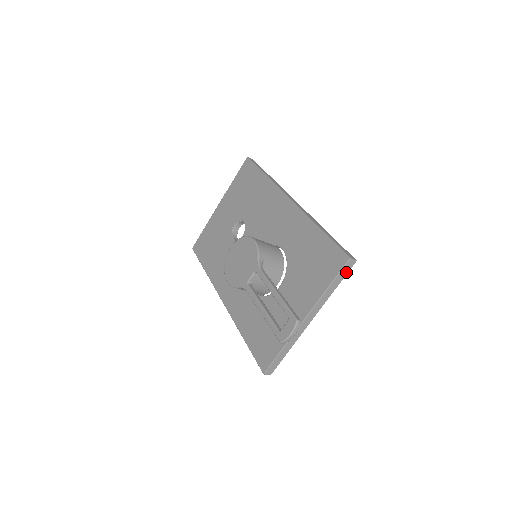
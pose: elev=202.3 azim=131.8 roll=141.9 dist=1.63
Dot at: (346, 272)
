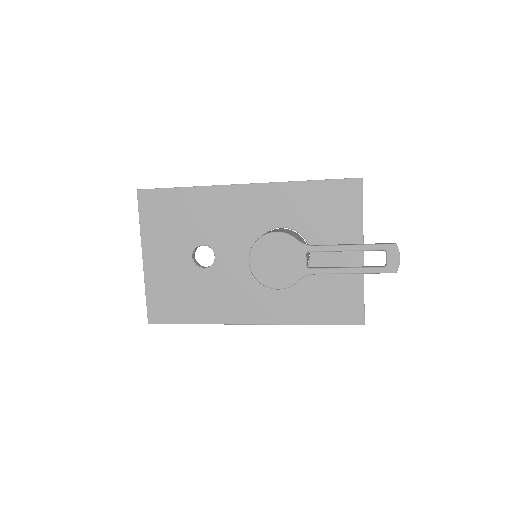
Dot at: occluded
